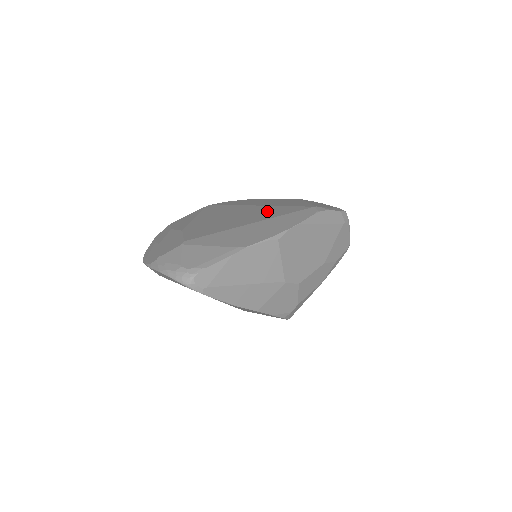
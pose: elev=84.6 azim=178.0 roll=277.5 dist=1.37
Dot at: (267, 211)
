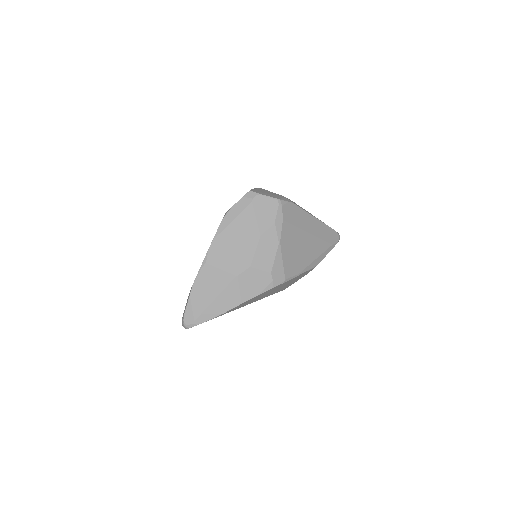
Dot at: occluded
